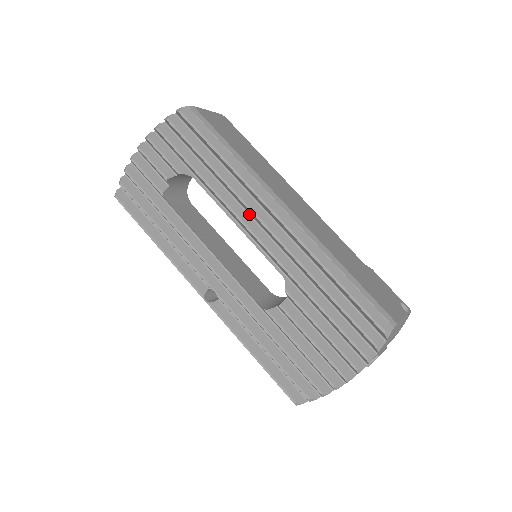
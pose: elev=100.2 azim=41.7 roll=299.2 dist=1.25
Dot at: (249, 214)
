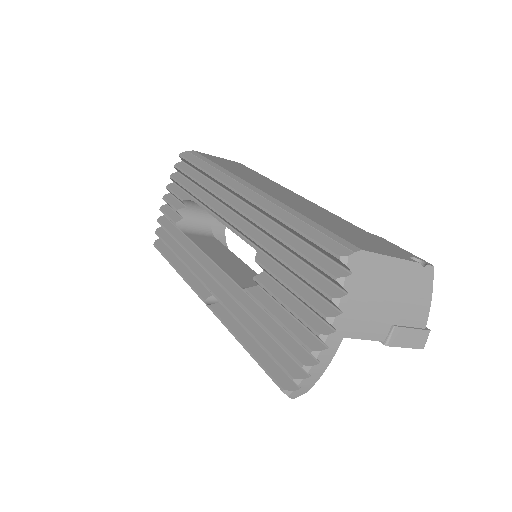
Dot at: (228, 208)
